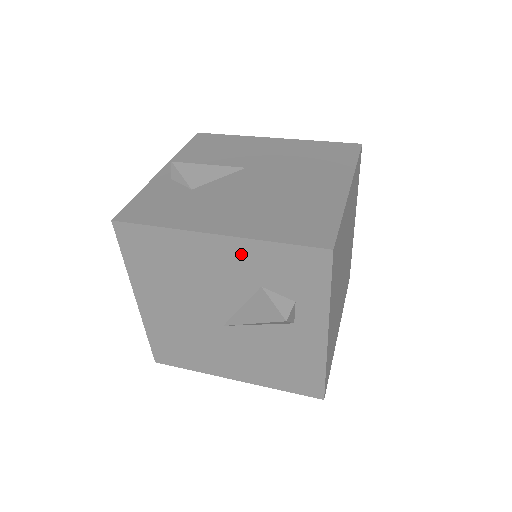
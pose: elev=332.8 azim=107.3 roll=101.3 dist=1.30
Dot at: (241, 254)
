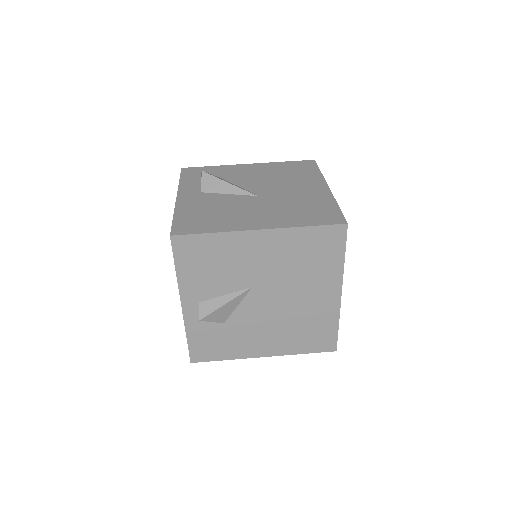
Dot at: occluded
